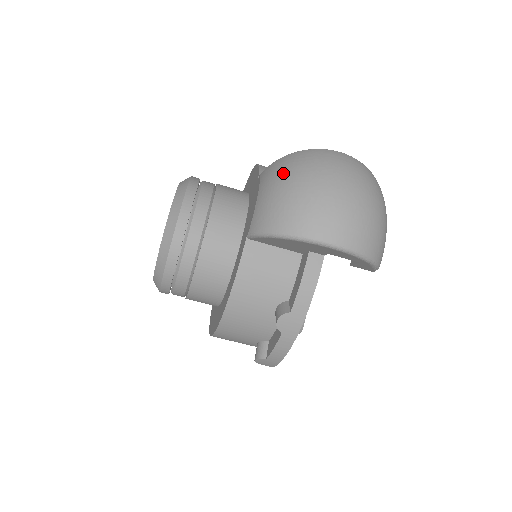
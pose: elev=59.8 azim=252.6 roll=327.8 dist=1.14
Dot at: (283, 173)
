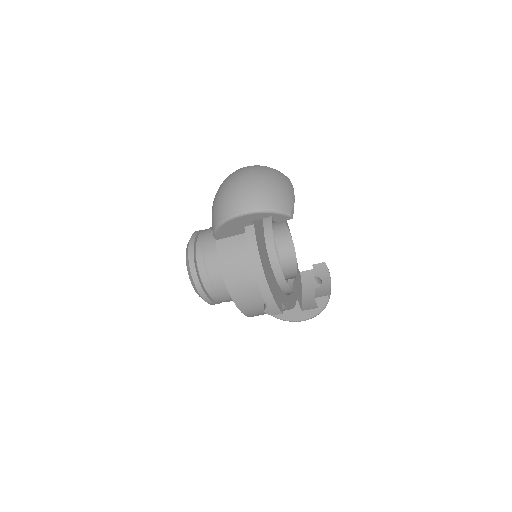
Dot at: (215, 196)
